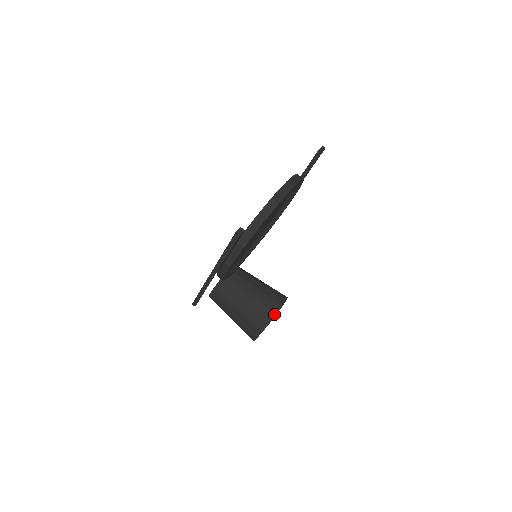
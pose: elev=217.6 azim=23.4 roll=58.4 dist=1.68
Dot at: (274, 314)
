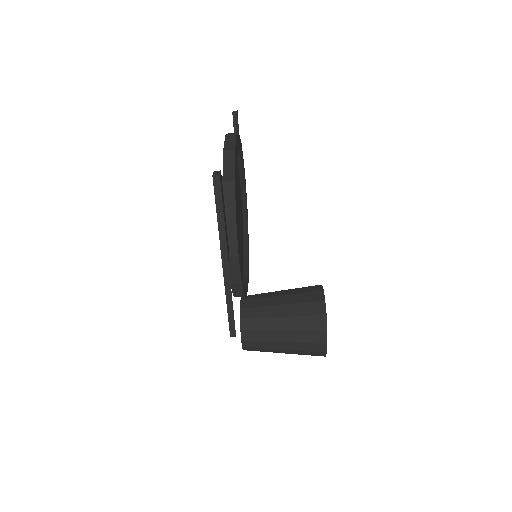
Dot at: (322, 303)
